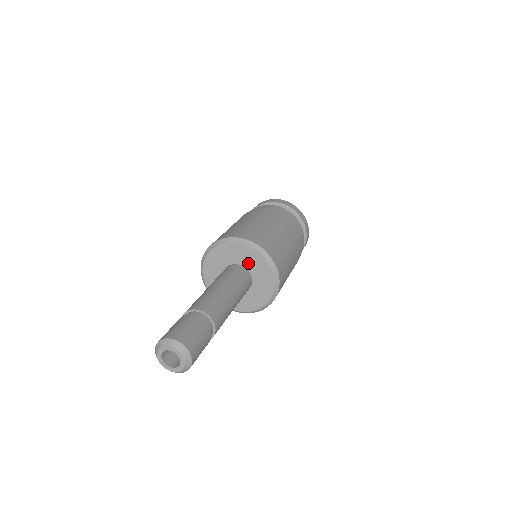
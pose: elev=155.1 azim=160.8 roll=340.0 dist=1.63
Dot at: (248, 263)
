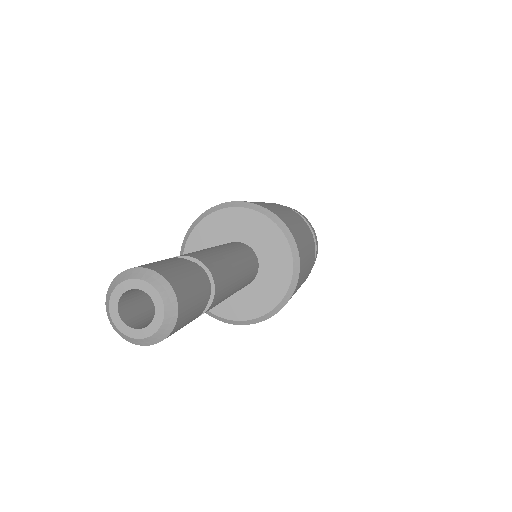
Dot at: (261, 245)
